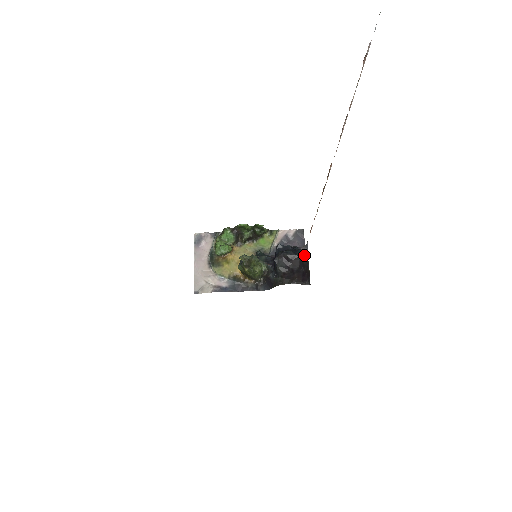
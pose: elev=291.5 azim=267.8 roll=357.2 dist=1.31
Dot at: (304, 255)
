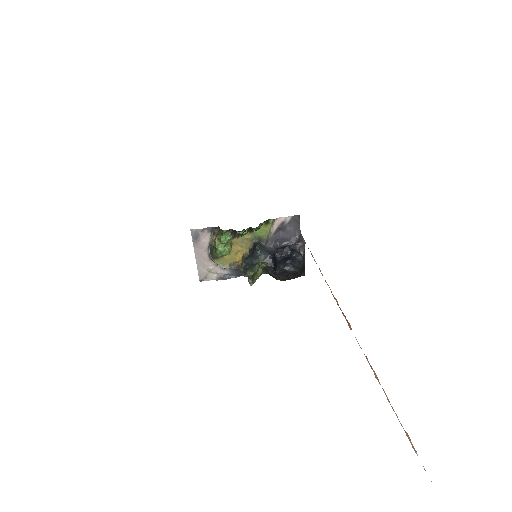
Dot at: (301, 253)
